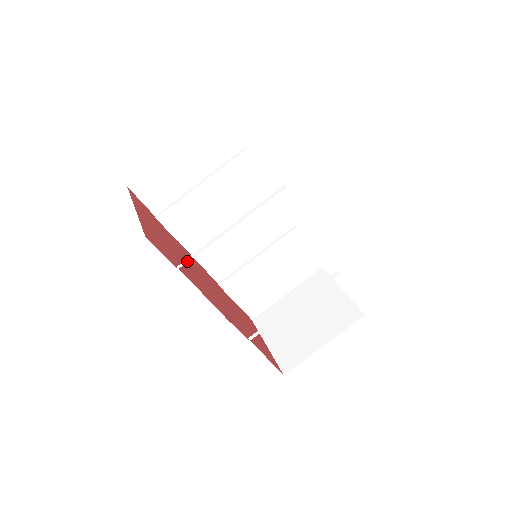
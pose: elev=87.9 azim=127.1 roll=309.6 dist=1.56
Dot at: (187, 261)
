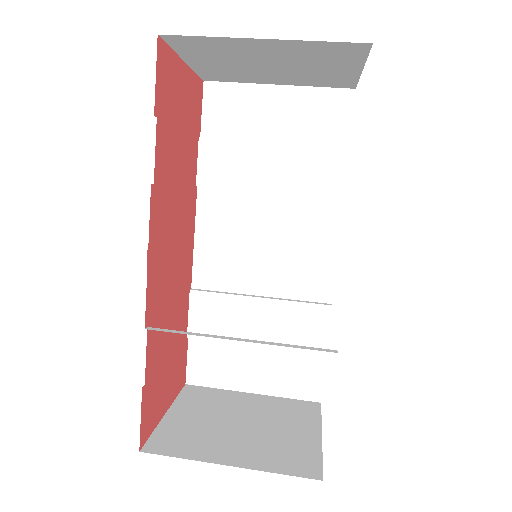
Dot at: occluded
